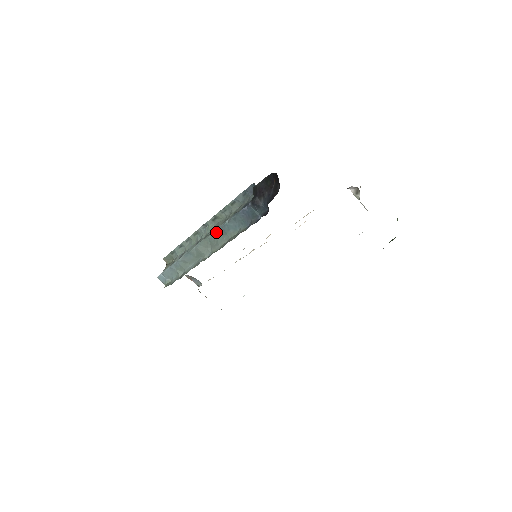
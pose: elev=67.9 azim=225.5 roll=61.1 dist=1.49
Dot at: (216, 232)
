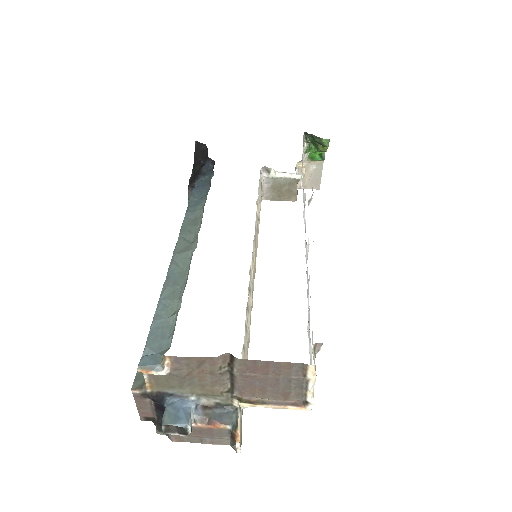
Dot at: (184, 223)
